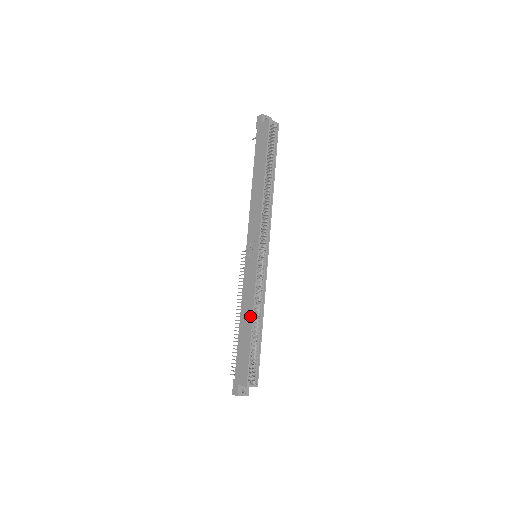
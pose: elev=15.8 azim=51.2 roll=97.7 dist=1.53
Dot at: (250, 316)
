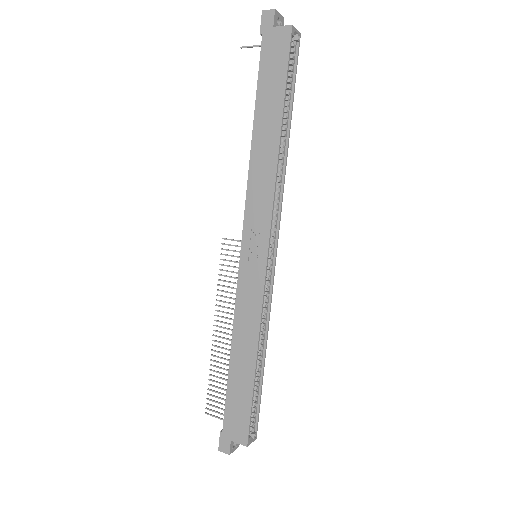
Dot at: (252, 351)
